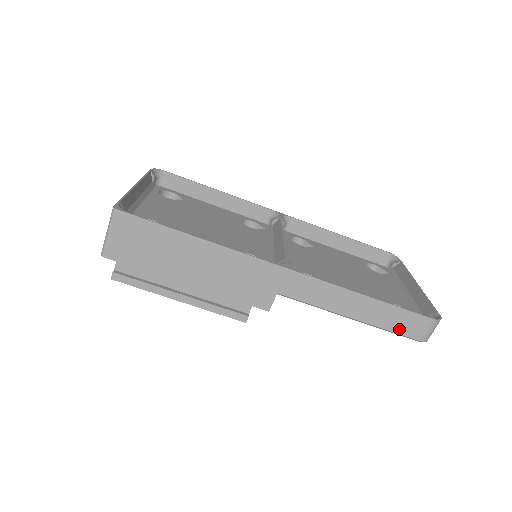
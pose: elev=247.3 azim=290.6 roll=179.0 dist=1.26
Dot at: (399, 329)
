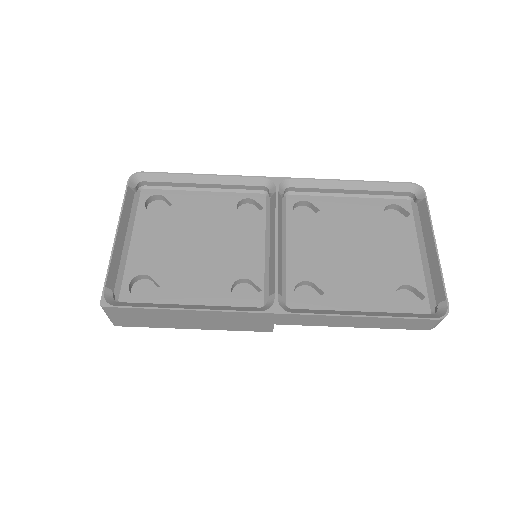
Dot at: (403, 327)
